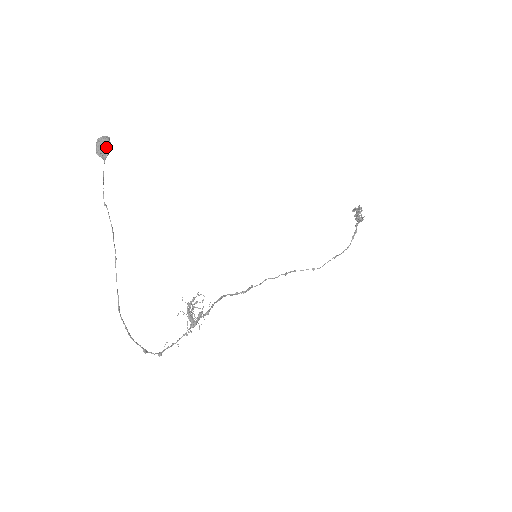
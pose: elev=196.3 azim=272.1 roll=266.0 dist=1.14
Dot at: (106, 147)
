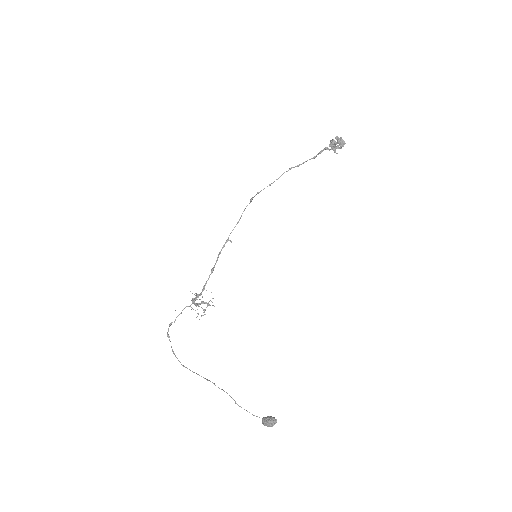
Dot at: occluded
